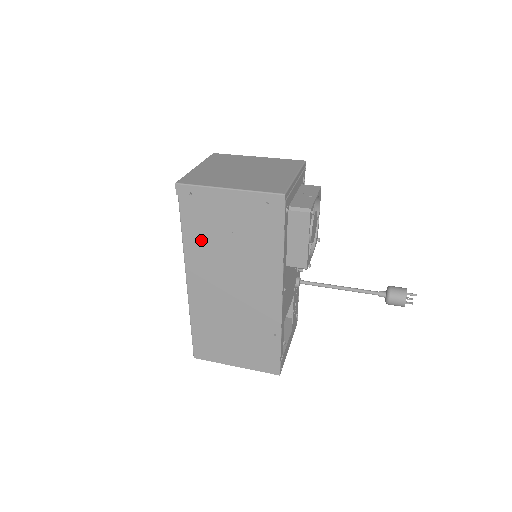
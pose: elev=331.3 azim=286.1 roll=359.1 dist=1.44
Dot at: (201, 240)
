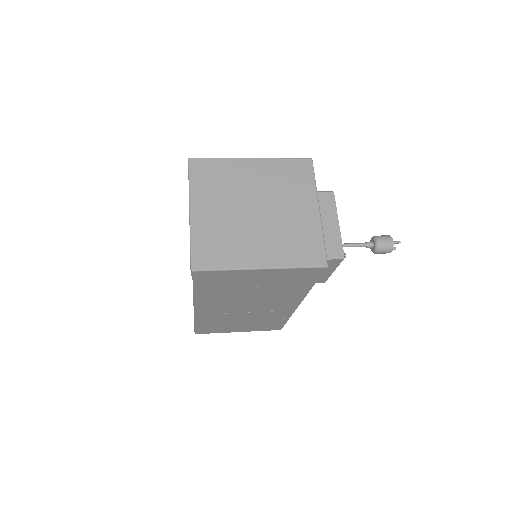
Dot at: (217, 292)
